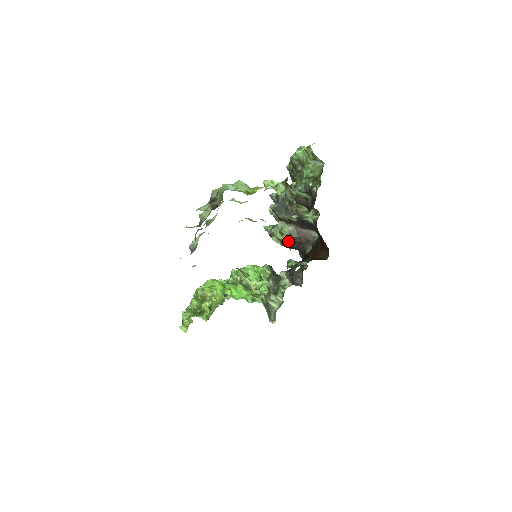
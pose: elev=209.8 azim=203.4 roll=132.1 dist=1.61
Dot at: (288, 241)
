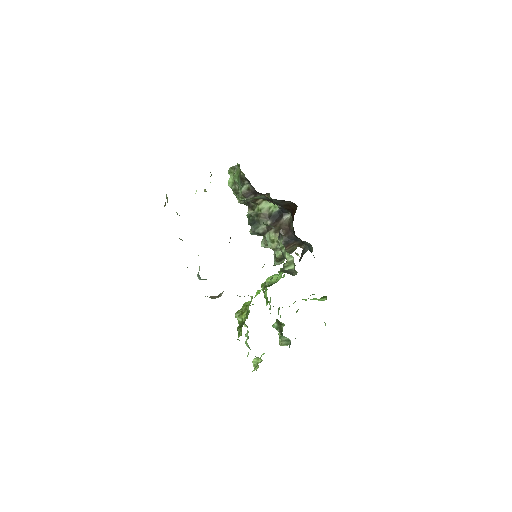
Dot at: occluded
